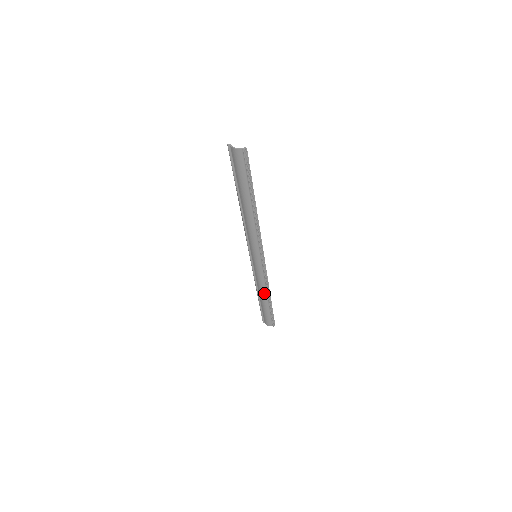
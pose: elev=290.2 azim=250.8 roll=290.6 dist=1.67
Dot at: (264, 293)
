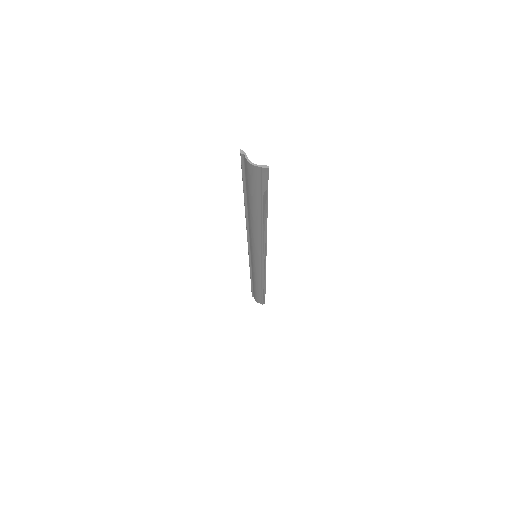
Dot at: (258, 283)
